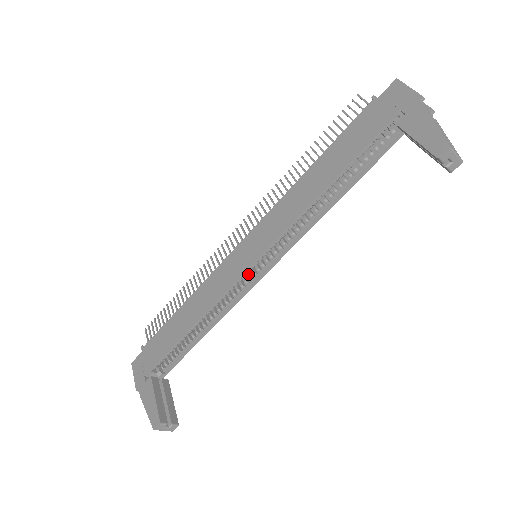
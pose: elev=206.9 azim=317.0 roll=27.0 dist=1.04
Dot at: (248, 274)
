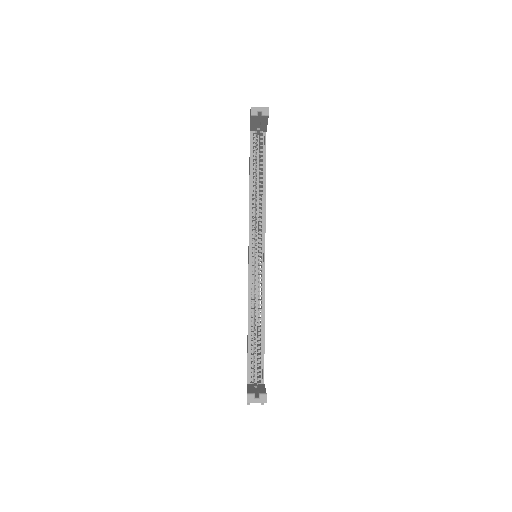
Dot at: (258, 269)
